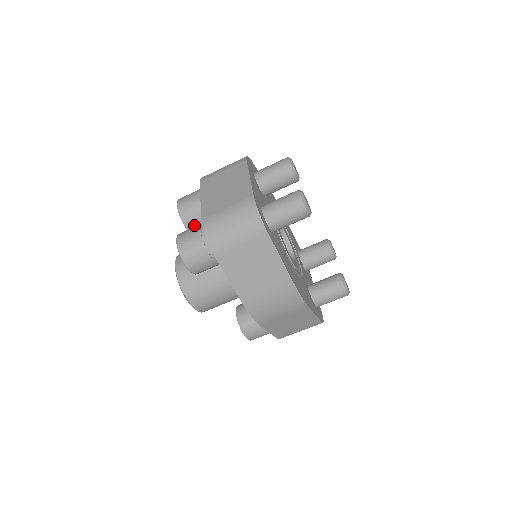
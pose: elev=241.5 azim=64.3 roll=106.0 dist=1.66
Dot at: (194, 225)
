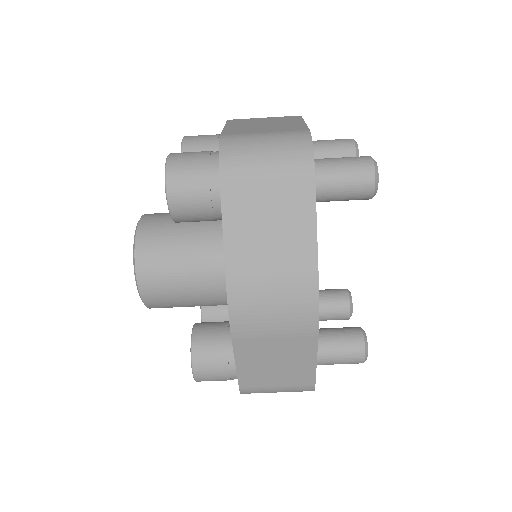
Dot at: occluded
